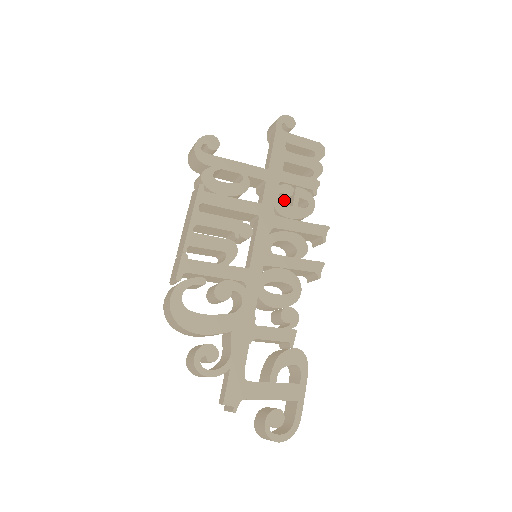
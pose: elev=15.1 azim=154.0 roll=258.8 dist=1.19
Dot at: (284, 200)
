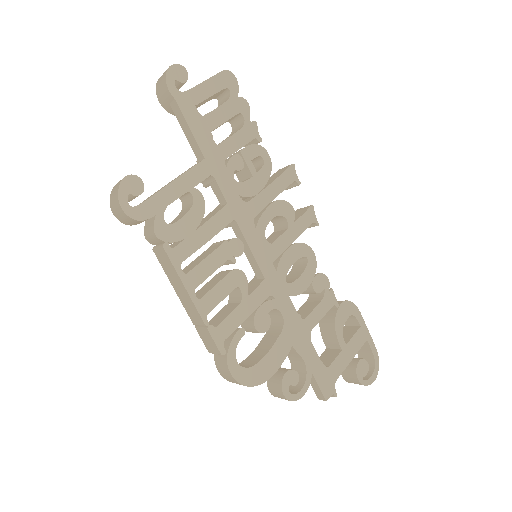
Dot at: occluded
